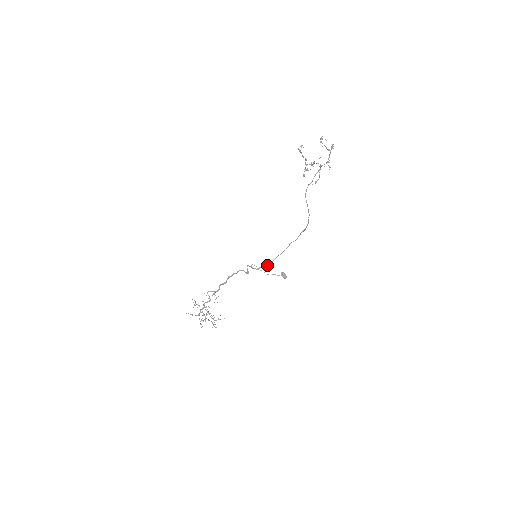
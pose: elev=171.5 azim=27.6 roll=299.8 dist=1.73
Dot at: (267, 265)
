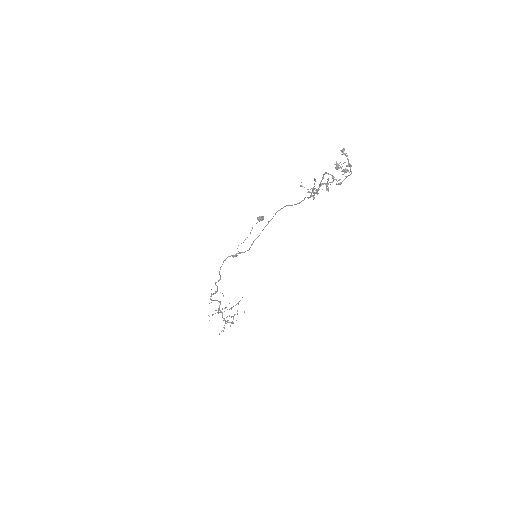
Dot at: occluded
